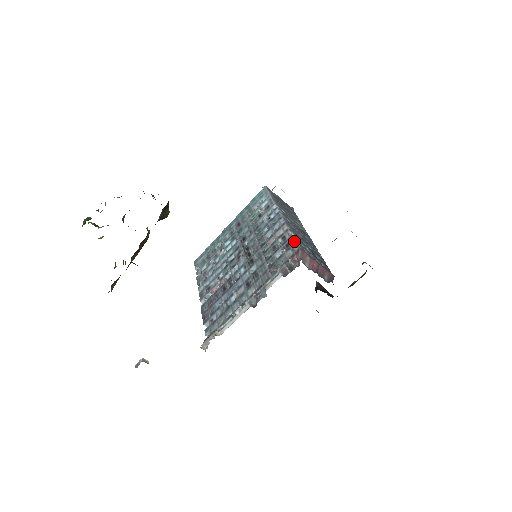
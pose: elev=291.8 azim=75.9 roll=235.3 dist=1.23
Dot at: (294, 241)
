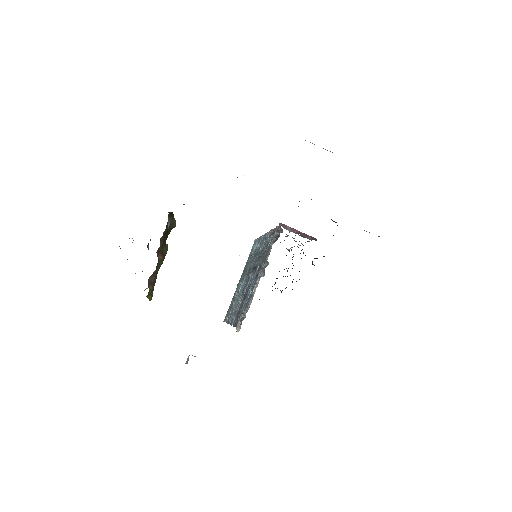
Dot at: occluded
